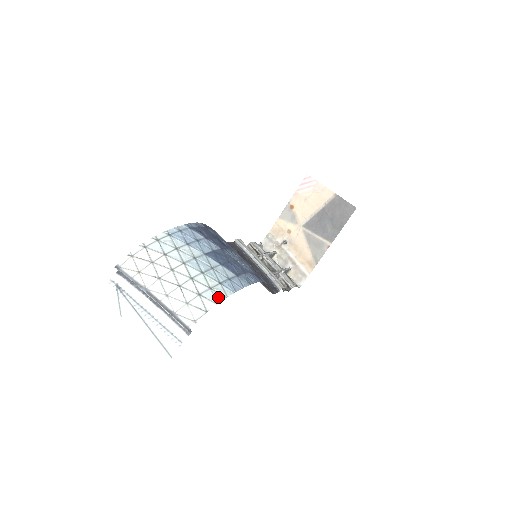
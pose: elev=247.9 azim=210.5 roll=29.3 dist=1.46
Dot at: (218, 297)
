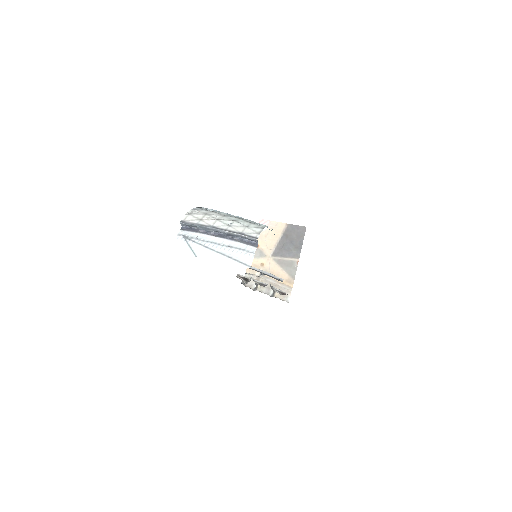
Dot at: (264, 225)
